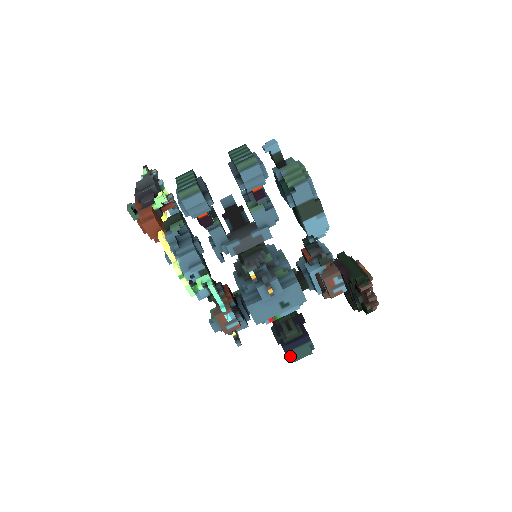
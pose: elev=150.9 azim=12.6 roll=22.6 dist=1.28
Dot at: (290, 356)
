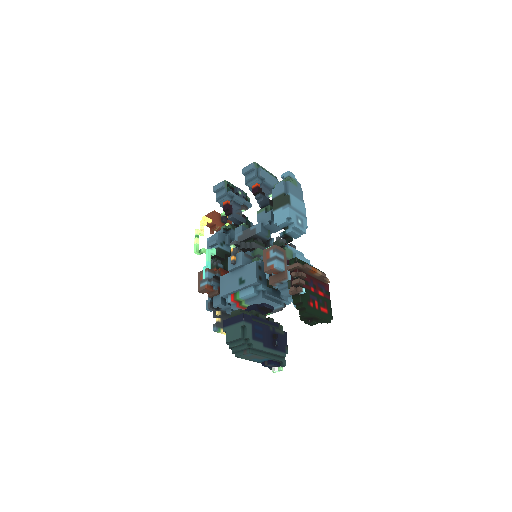
Dot at: occluded
